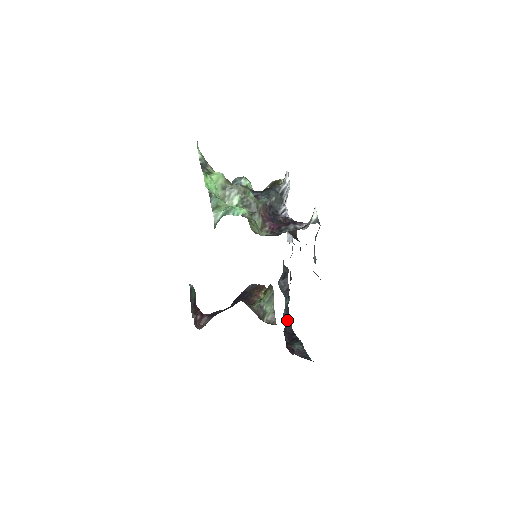
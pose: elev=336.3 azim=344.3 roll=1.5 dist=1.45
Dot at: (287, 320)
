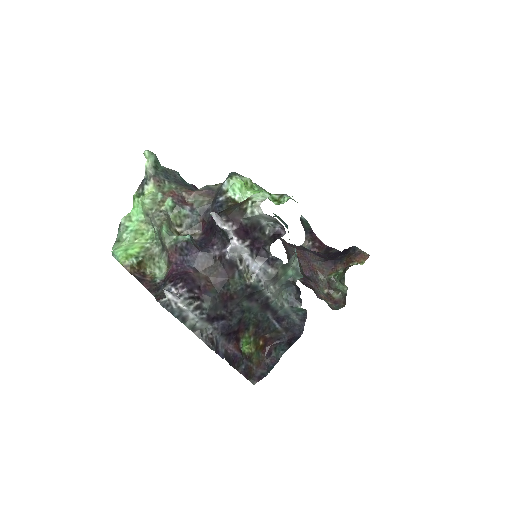
Dot at: (299, 322)
